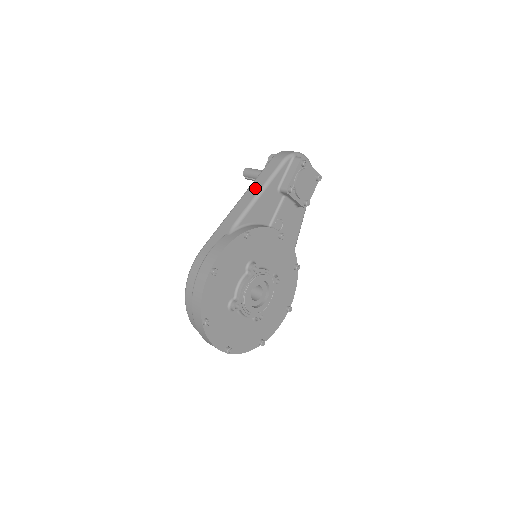
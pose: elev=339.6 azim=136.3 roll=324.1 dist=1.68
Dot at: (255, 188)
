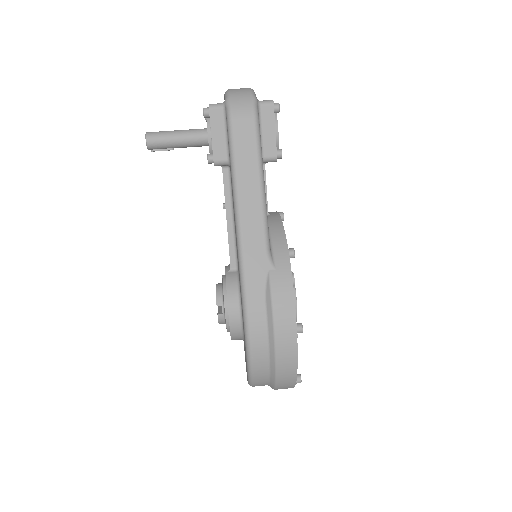
Dot at: (250, 180)
